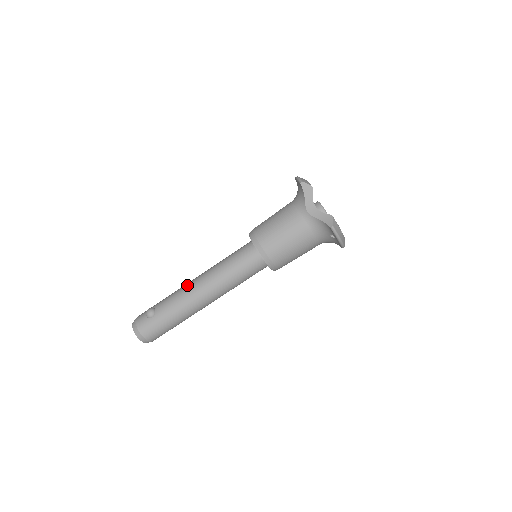
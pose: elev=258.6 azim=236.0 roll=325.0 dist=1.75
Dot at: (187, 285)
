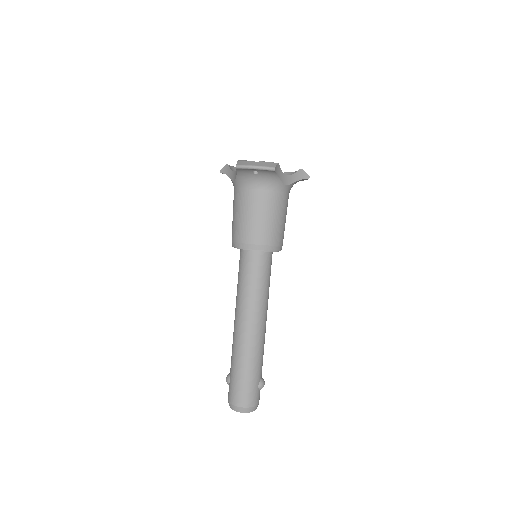
Dot at: occluded
